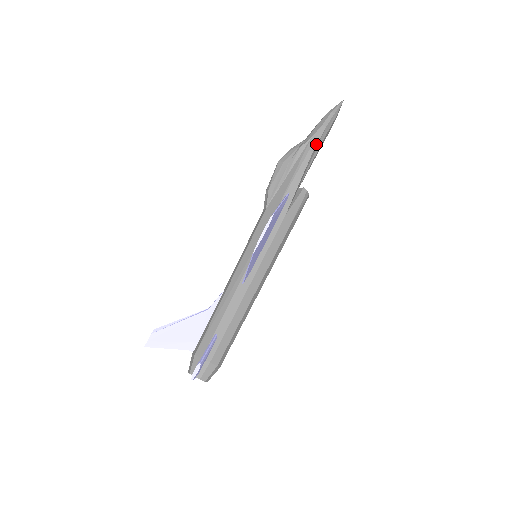
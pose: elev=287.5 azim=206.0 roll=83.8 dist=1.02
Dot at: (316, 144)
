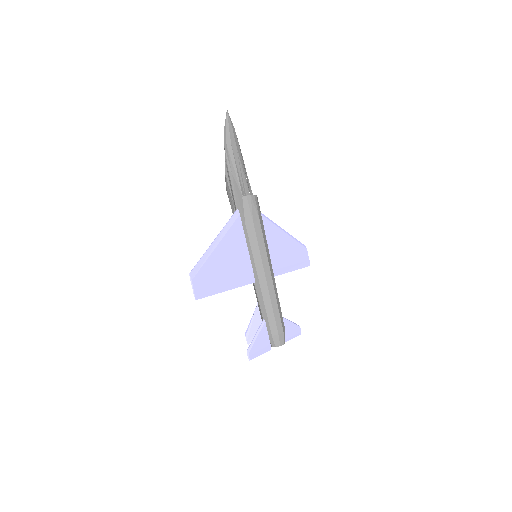
Dot at: (229, 163)
